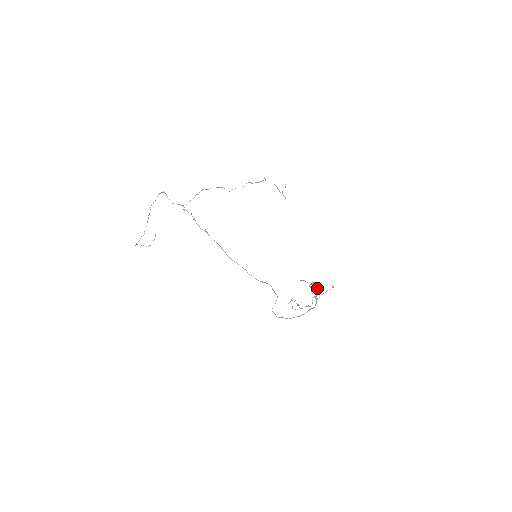
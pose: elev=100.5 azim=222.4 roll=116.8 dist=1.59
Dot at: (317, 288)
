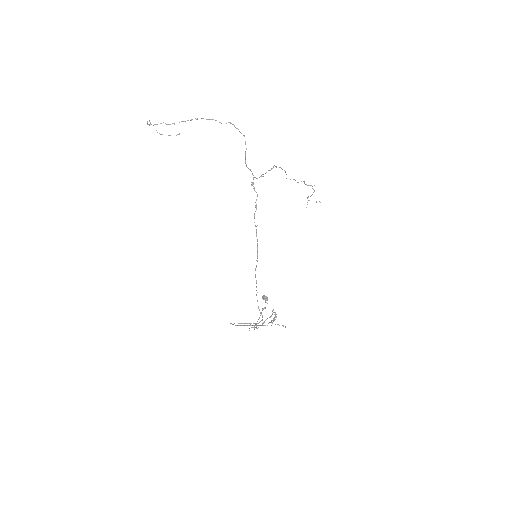
Dot at: occluded
